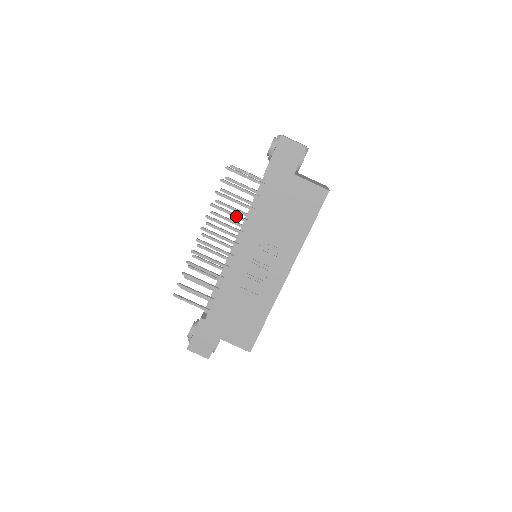
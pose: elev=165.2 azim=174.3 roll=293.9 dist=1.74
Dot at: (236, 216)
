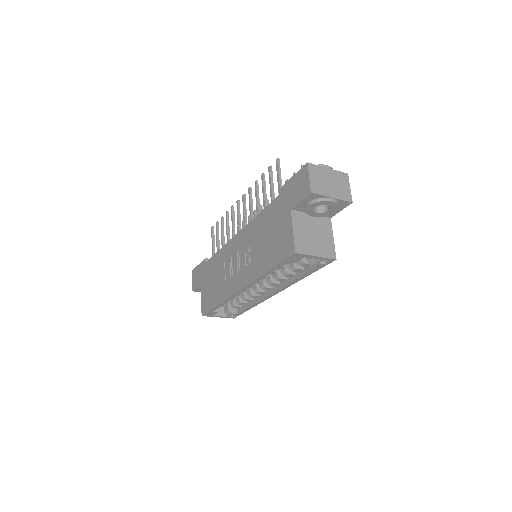
Dot at: (257, 206)
